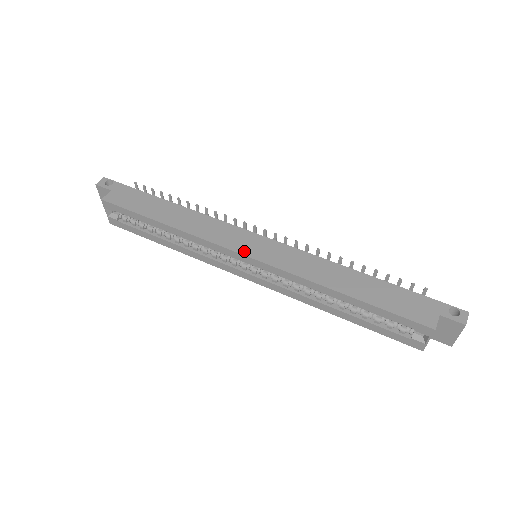
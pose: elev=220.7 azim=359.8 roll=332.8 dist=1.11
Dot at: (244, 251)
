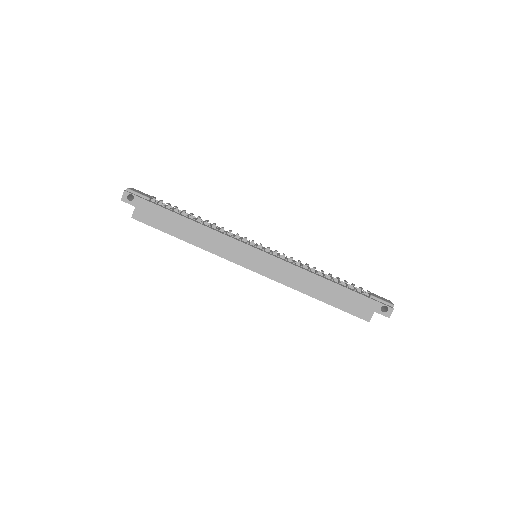
Dot at: (247, 265)
